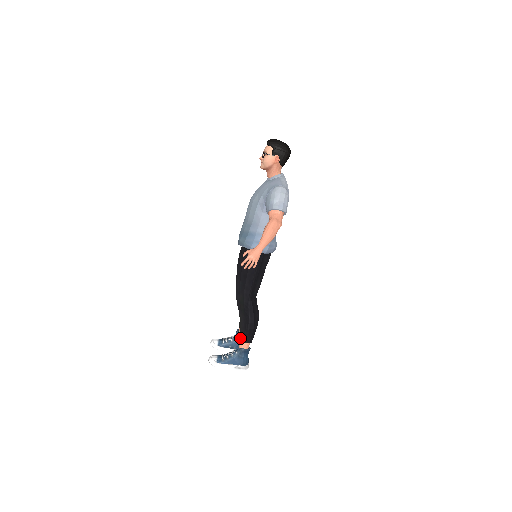
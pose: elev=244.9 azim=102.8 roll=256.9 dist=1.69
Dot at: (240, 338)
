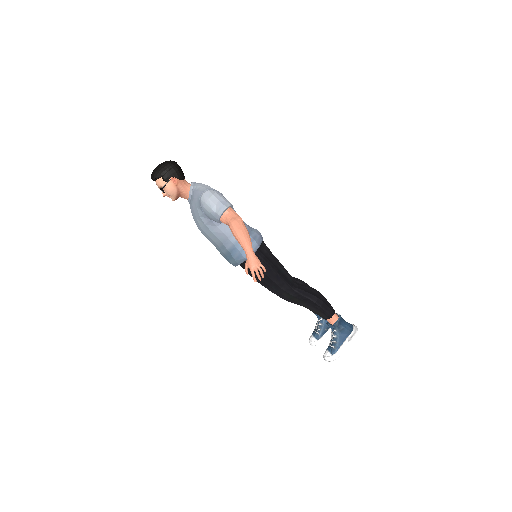
Dot at: occluded
